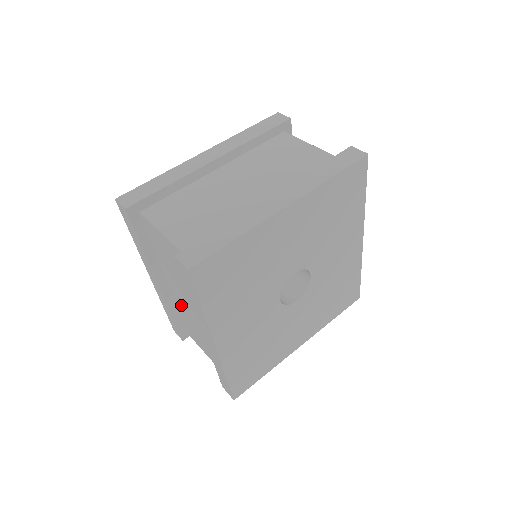
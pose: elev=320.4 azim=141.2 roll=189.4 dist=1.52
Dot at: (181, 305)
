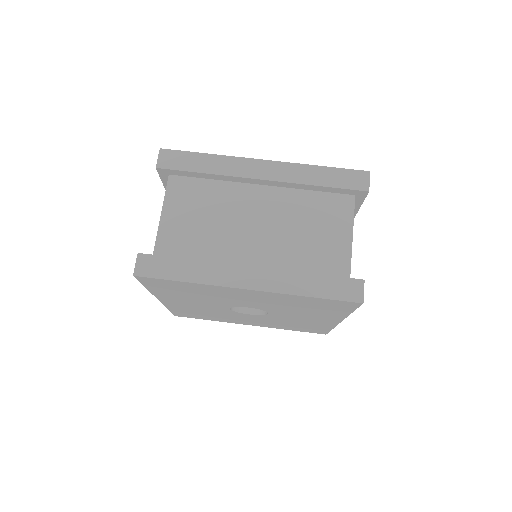
Dot at: occluded
